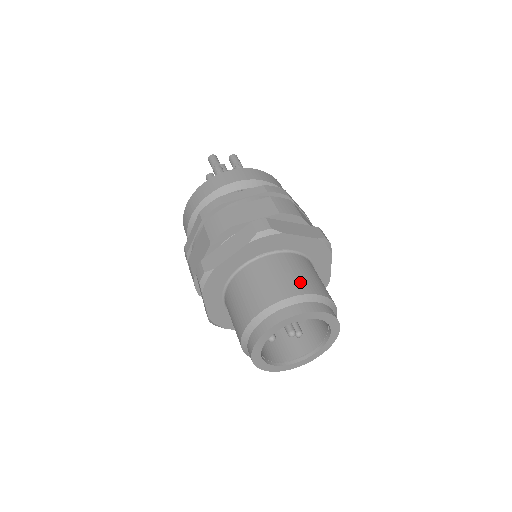
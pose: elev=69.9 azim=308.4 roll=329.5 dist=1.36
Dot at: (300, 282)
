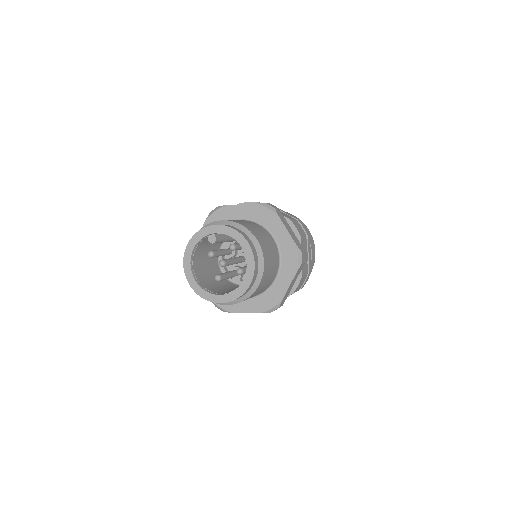
Dot at: occluded
